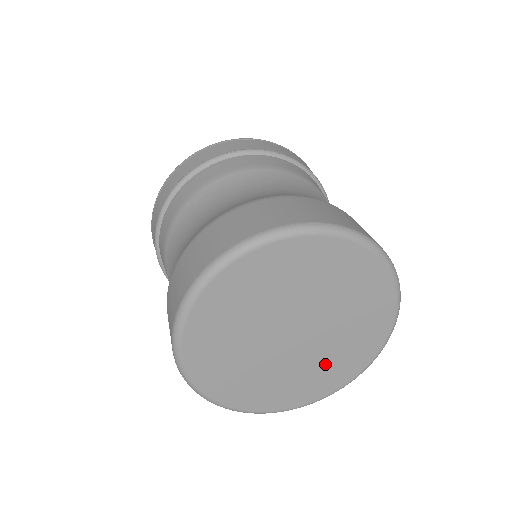
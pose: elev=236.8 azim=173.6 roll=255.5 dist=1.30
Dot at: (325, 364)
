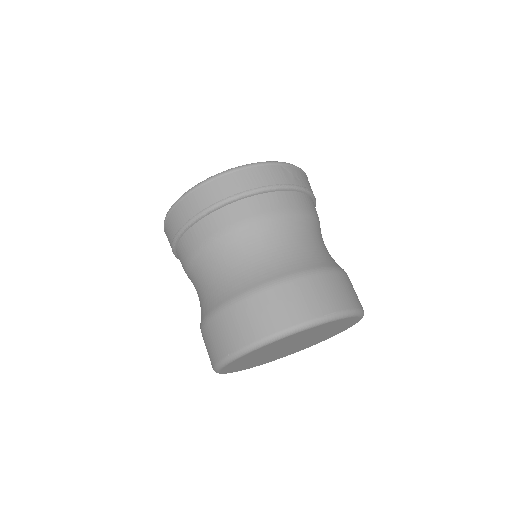
Dot at: (324, 336)
